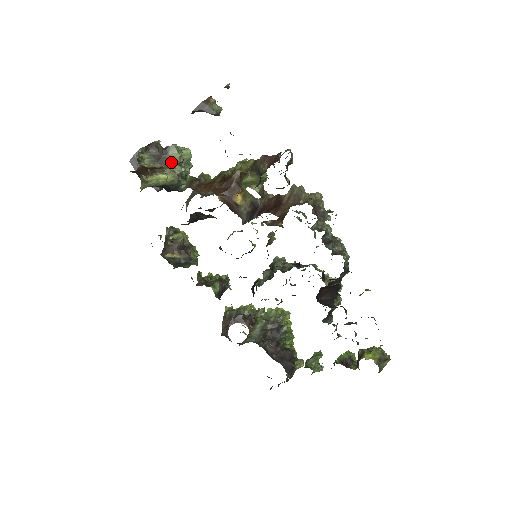
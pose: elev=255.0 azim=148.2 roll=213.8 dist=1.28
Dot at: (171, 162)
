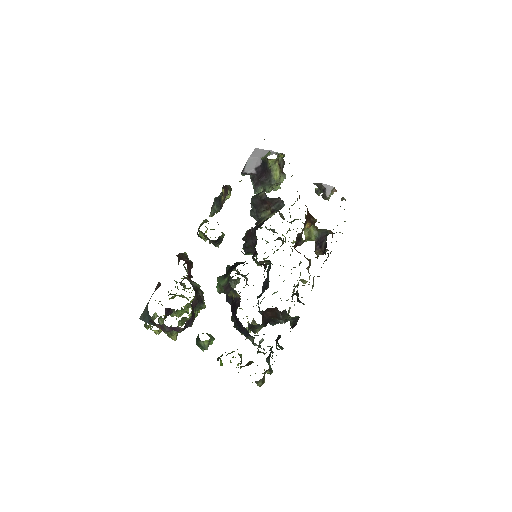
Dot at: occluded
